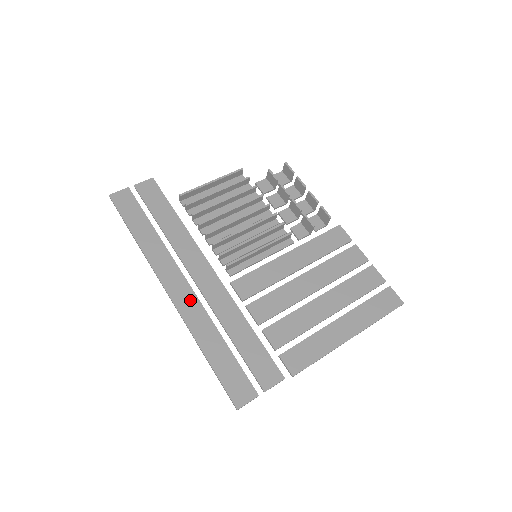
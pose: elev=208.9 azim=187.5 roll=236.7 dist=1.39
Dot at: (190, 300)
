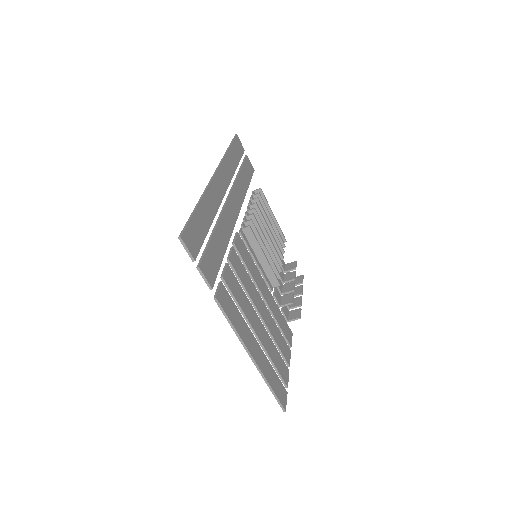
Dot at: (219, 194)
